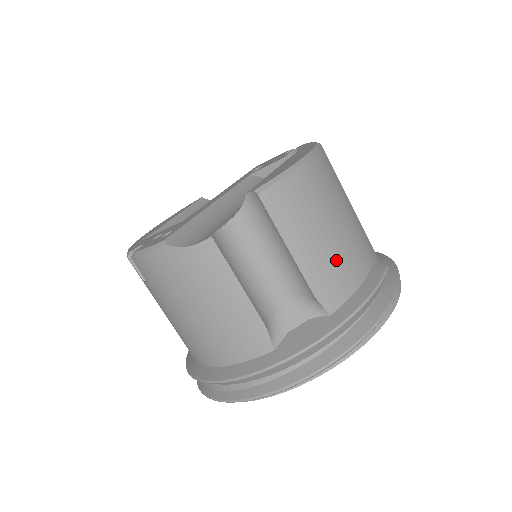
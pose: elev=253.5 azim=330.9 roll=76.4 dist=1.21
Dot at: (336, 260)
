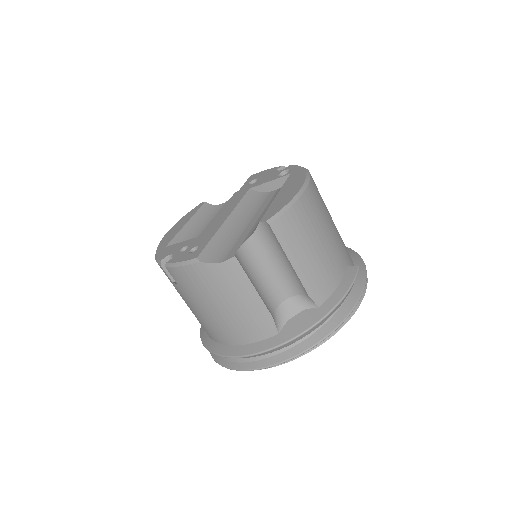
Dot at: (323, 267)
